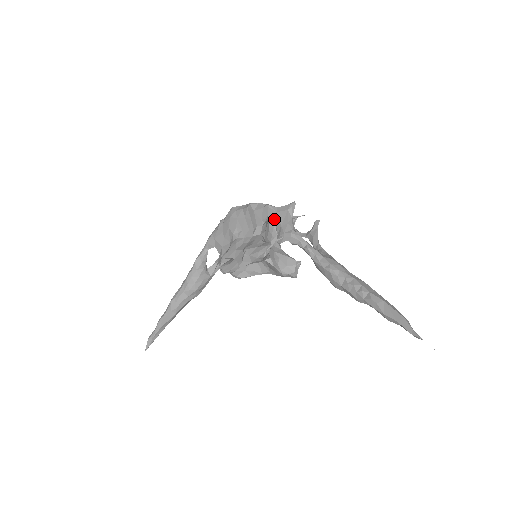
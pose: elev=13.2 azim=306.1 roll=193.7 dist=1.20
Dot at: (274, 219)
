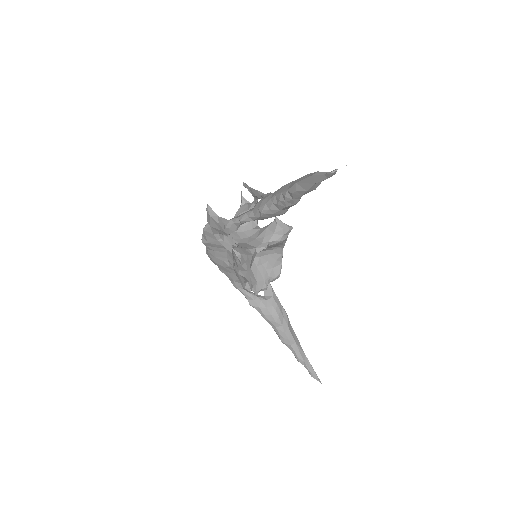
Dot at: (215, 232)
